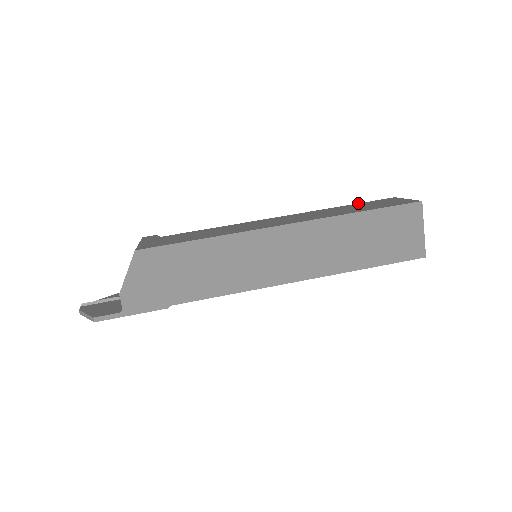
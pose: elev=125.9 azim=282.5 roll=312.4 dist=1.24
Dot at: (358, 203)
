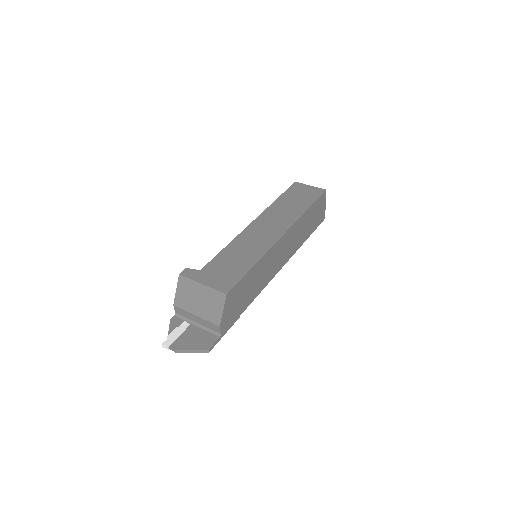
Dot at: (283, 194)
